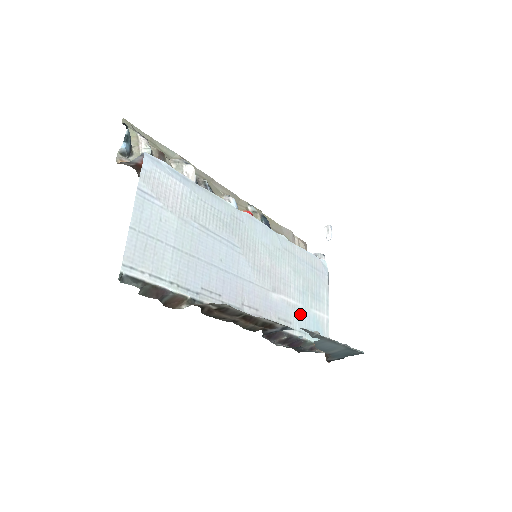
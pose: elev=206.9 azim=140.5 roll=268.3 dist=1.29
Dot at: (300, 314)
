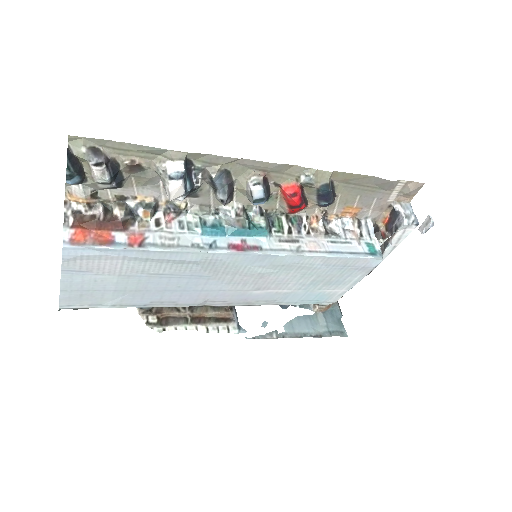
Dot at: (295, 295)
